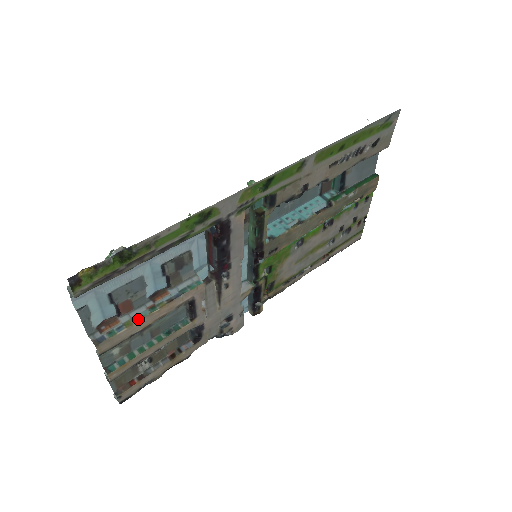
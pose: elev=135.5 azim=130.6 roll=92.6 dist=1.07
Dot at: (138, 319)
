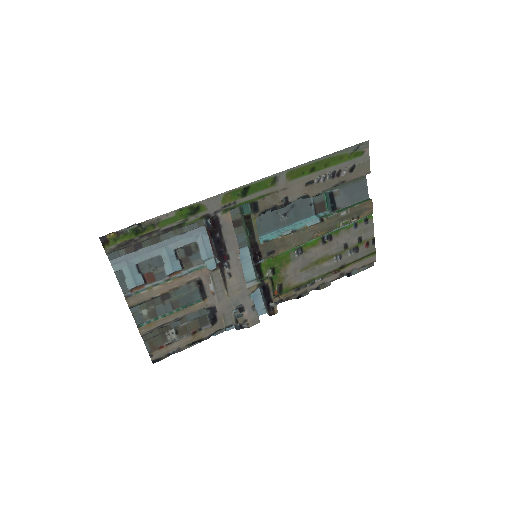
Dot at: (156, 285)
